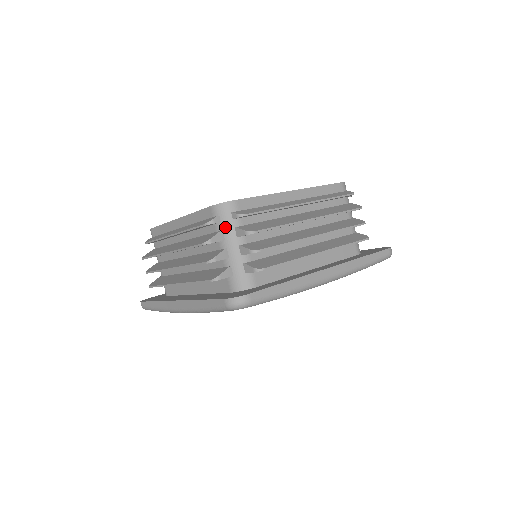
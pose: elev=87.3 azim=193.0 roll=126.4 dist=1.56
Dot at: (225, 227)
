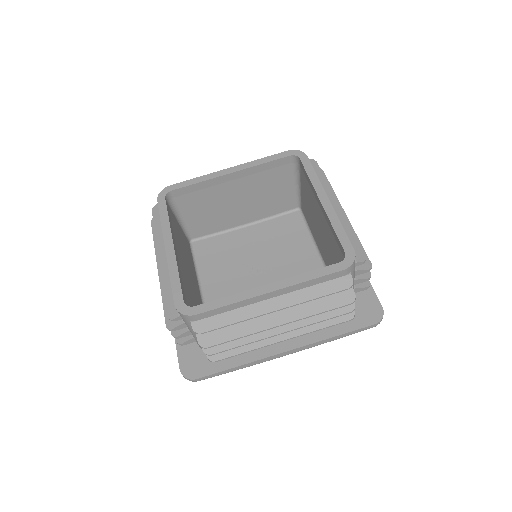
Dot at: (186, 323)
